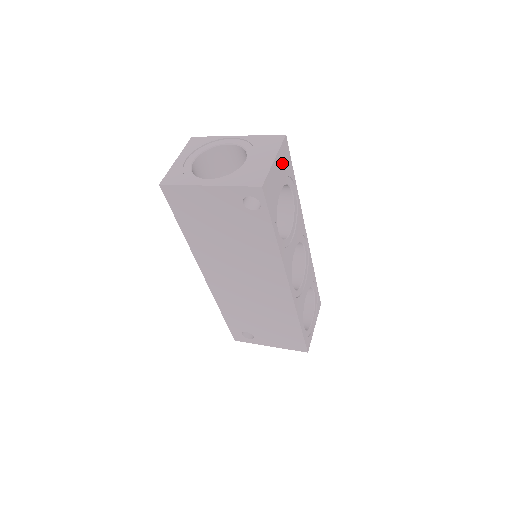
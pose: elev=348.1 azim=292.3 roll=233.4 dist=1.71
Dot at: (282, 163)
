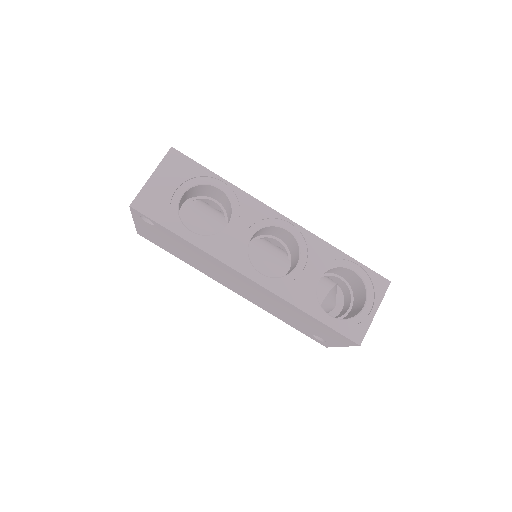
Dot at: (172, 172)
